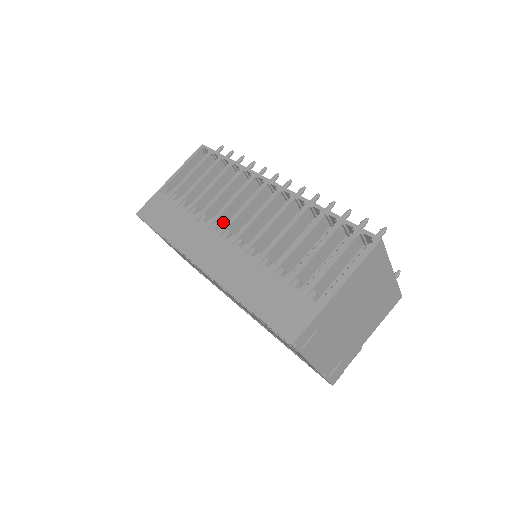
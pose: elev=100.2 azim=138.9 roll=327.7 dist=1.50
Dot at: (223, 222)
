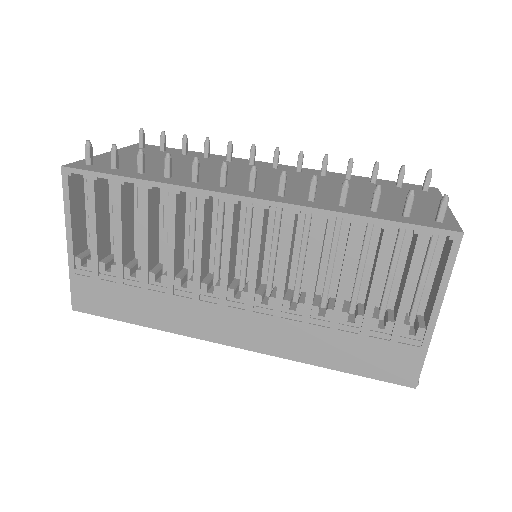
Dot at: (205, 270)
